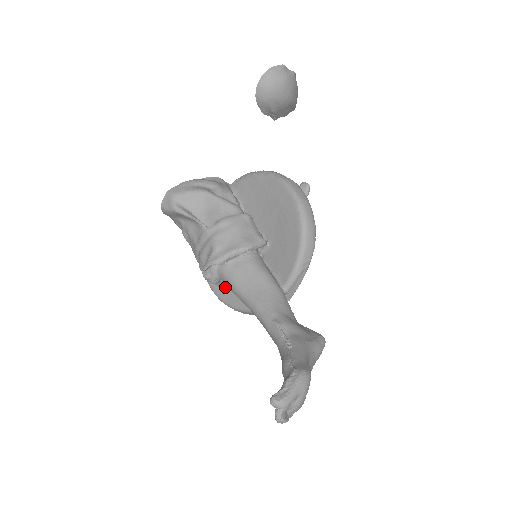
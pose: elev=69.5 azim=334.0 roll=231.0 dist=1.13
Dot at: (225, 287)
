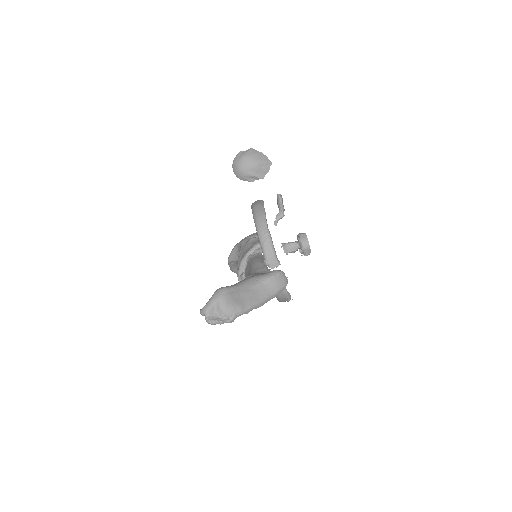
Dot at: occluded
